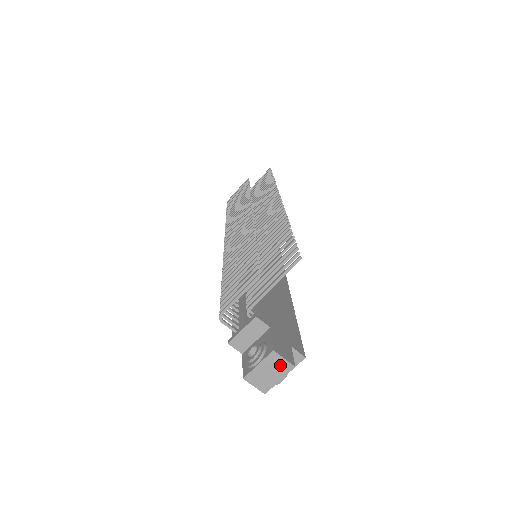
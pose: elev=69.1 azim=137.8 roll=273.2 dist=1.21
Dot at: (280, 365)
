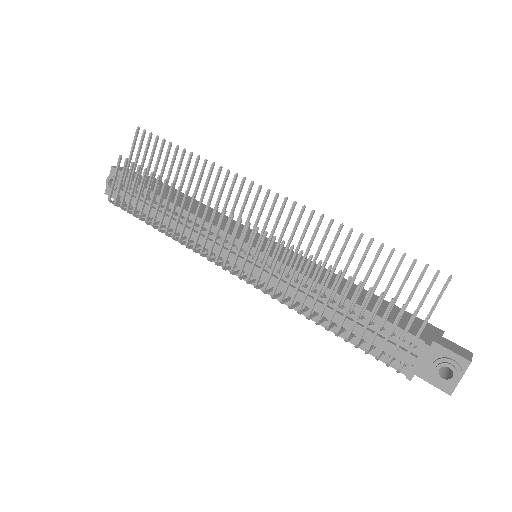
Dot at: occluded
